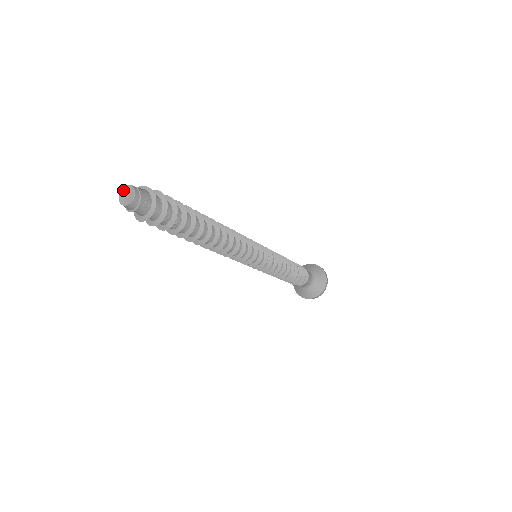
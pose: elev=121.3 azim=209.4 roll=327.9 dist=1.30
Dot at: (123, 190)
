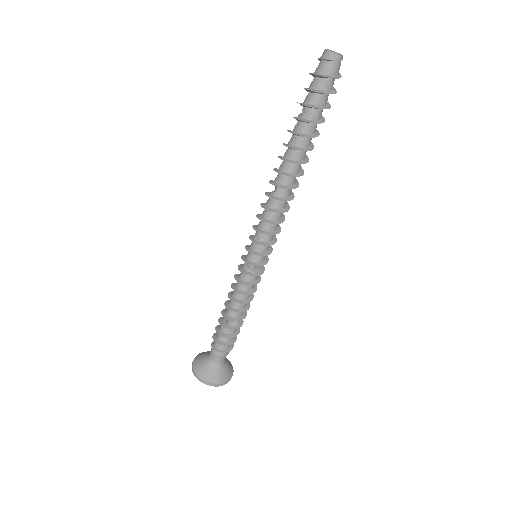
Dot at: (336, 52)
